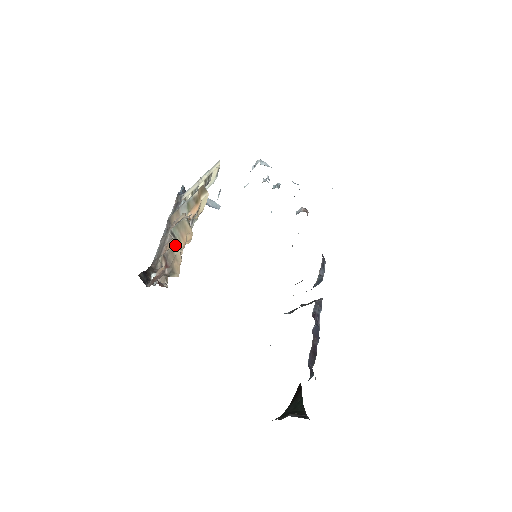
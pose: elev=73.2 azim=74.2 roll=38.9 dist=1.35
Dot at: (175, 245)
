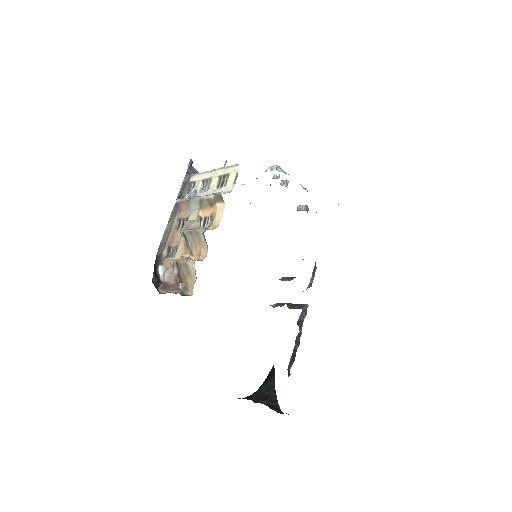
Dot at: (190, 260)
